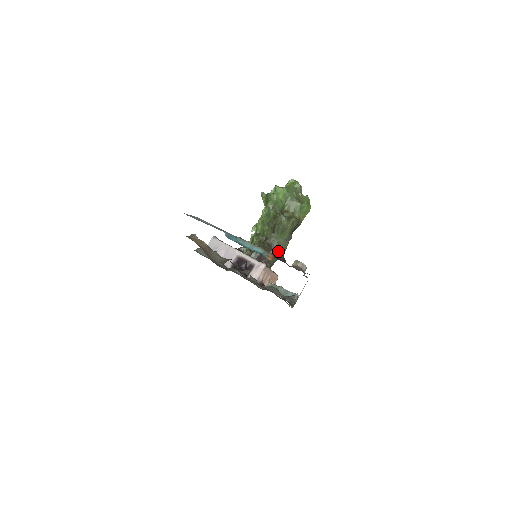
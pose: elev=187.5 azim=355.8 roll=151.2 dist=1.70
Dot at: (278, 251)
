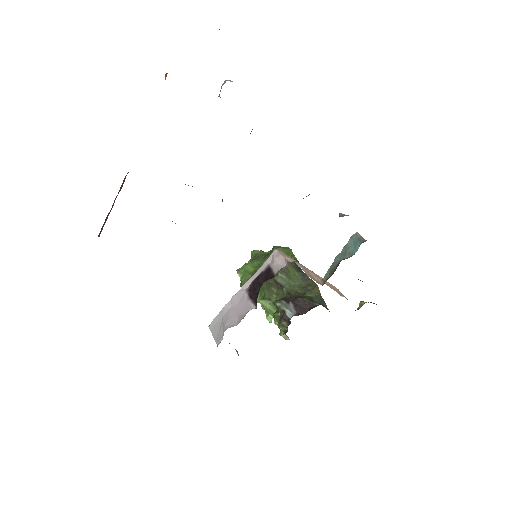
Dot at: (310, 291)
